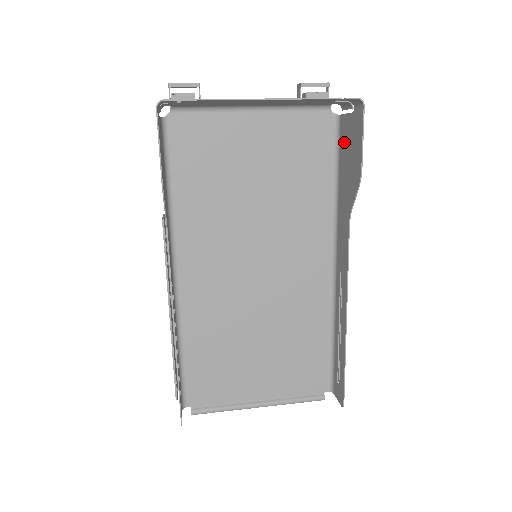
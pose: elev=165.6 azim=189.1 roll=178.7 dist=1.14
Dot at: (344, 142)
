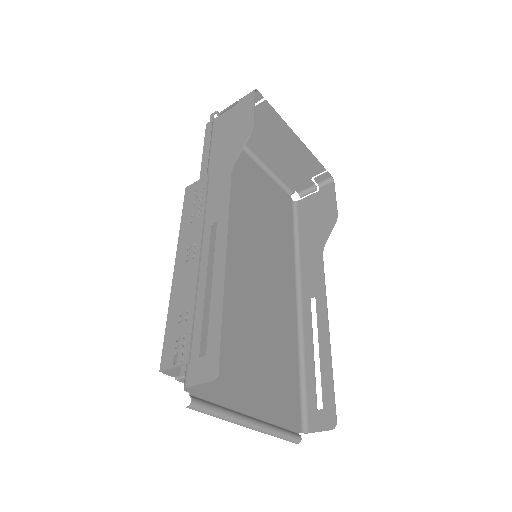
Dot at: (306, 212)
